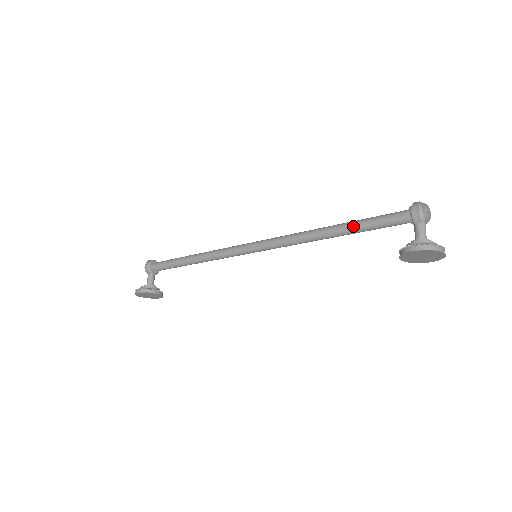
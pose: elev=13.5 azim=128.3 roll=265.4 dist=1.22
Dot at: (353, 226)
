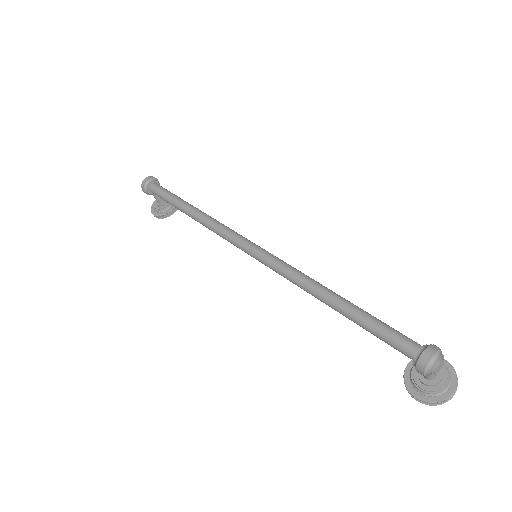
Dot at: occluded
